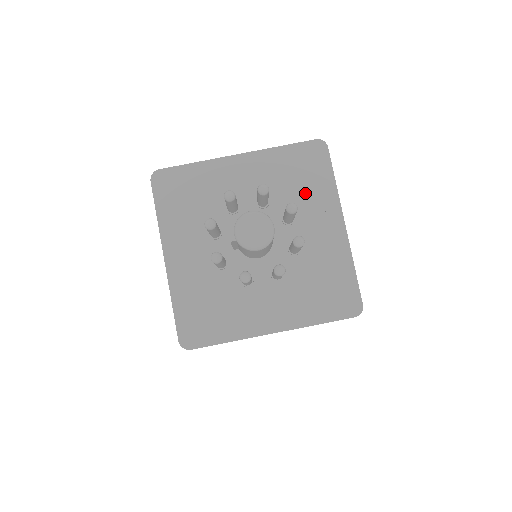
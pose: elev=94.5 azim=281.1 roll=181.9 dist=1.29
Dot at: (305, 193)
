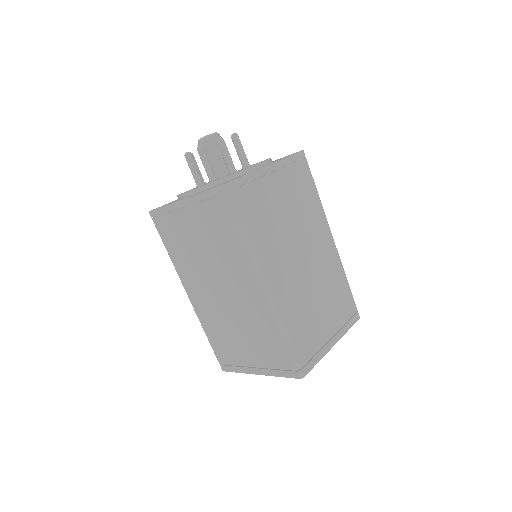
Dot at: occluded
